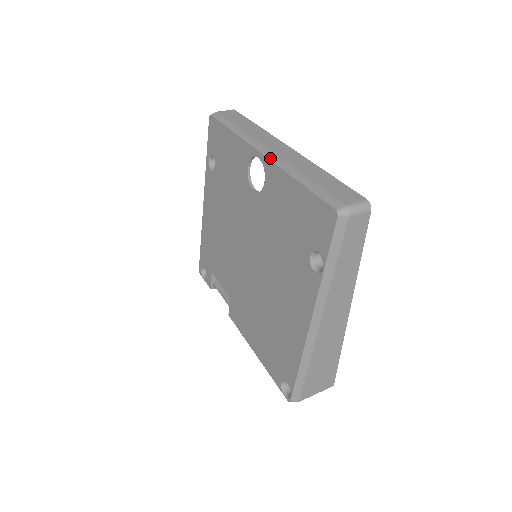
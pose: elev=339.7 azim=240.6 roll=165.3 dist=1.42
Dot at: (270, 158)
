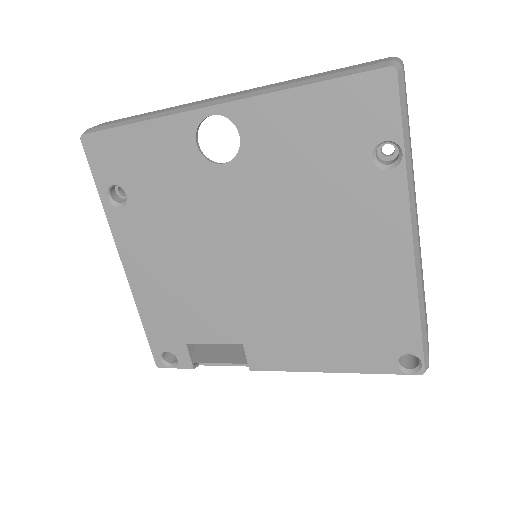
Dot at: (234, 99)
